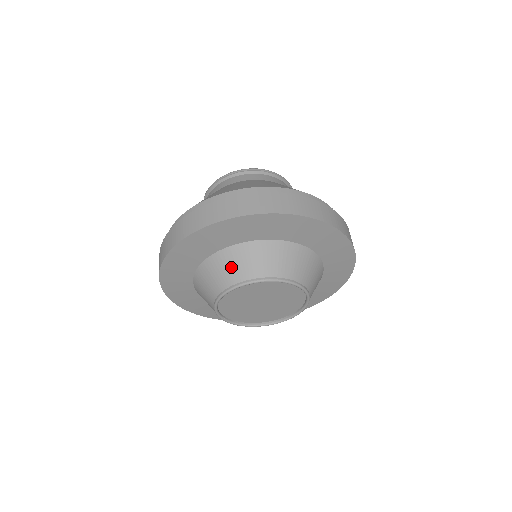
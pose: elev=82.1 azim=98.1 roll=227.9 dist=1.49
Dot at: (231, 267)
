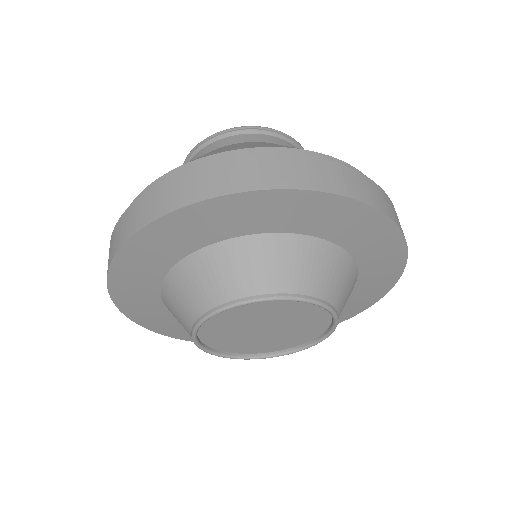
Dot at: (224, 274)
